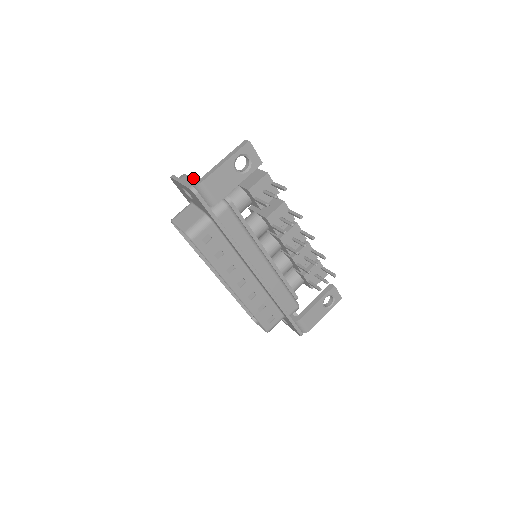
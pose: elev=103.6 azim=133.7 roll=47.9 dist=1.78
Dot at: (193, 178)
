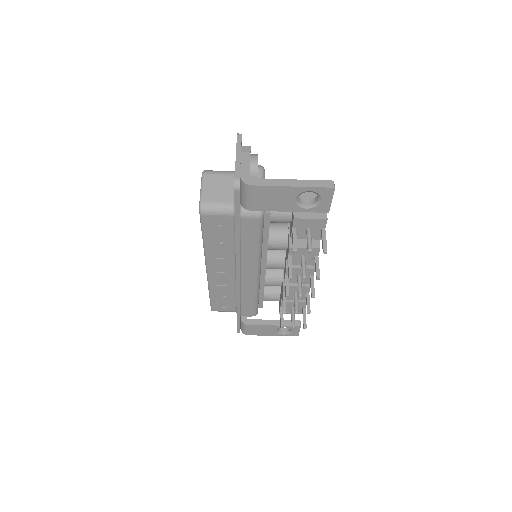
Dot at: (252, 164)
